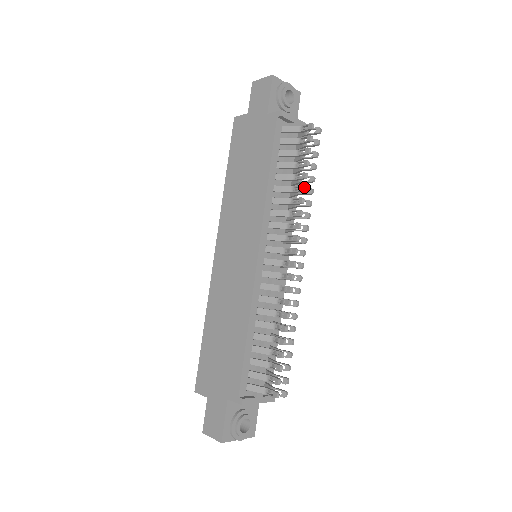
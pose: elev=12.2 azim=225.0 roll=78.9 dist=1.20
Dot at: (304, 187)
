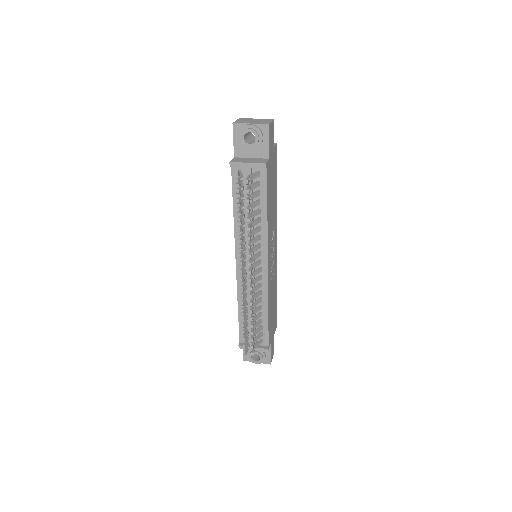
Dot at: (238, 229)
